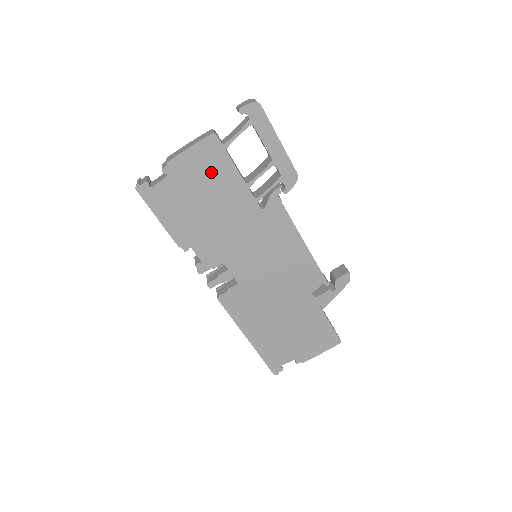
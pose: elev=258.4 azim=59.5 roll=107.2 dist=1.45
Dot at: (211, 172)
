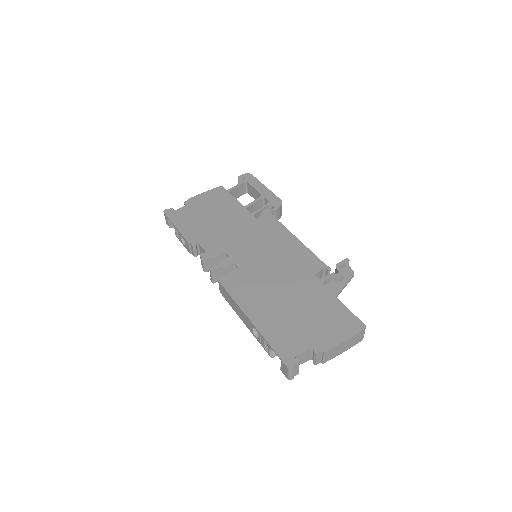
Dot at: (218, 202)
